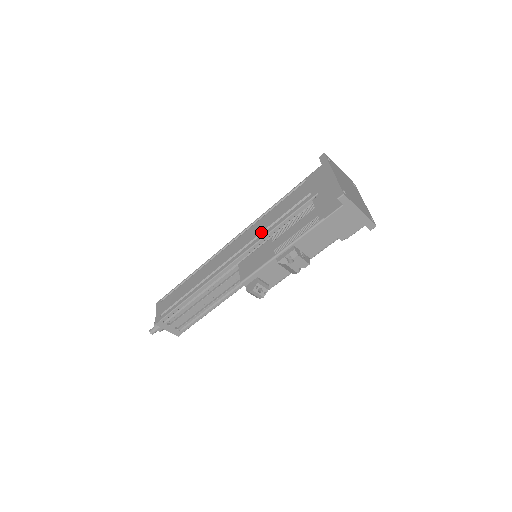
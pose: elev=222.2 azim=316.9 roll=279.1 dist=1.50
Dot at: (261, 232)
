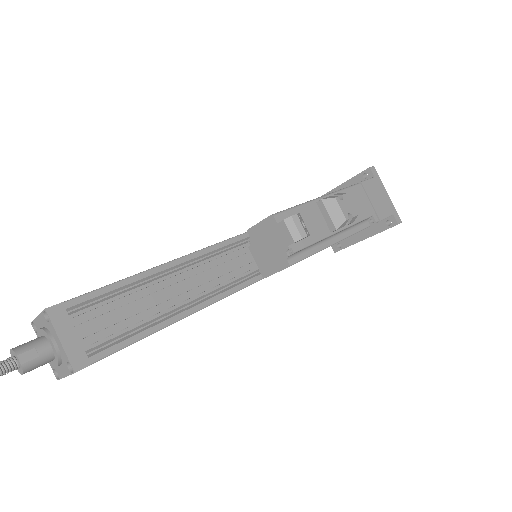
Dot at: occluded
